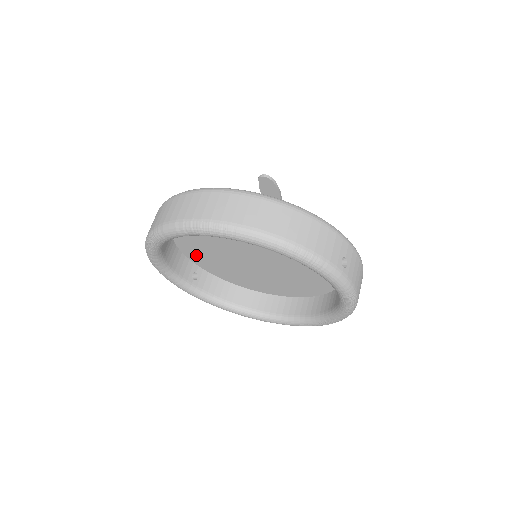
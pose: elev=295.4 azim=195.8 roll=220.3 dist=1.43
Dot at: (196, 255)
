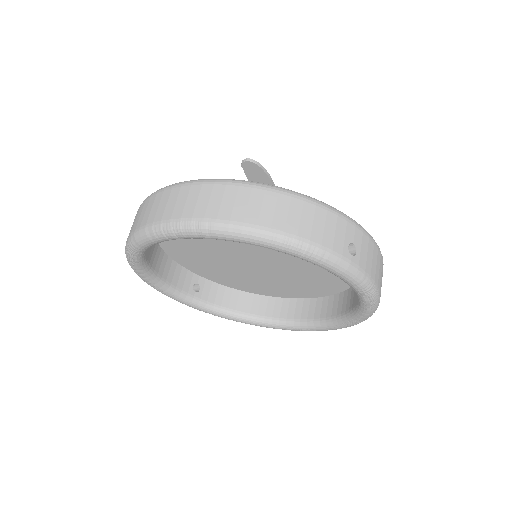
Dot at: (193, 264)
